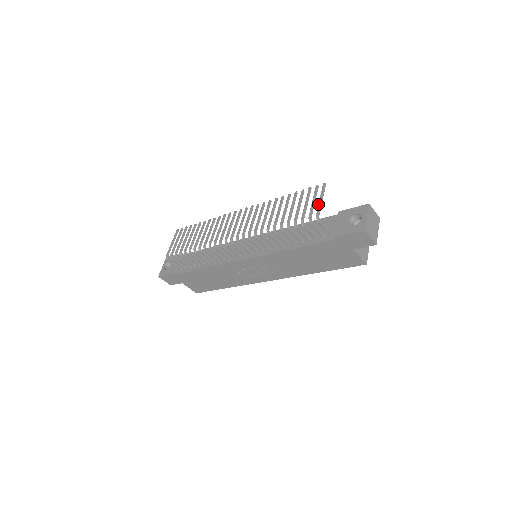
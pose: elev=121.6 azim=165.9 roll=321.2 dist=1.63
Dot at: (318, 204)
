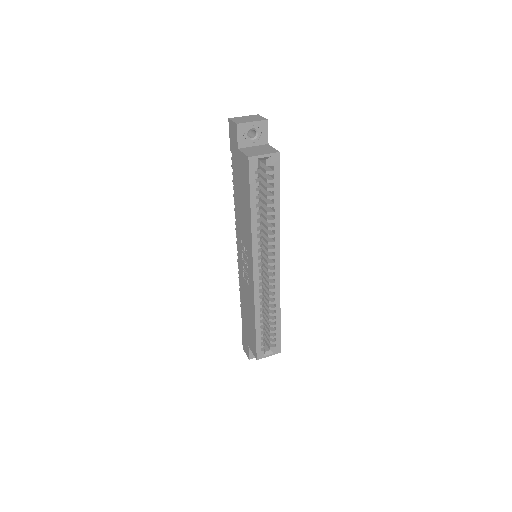
Dot at: occluded
